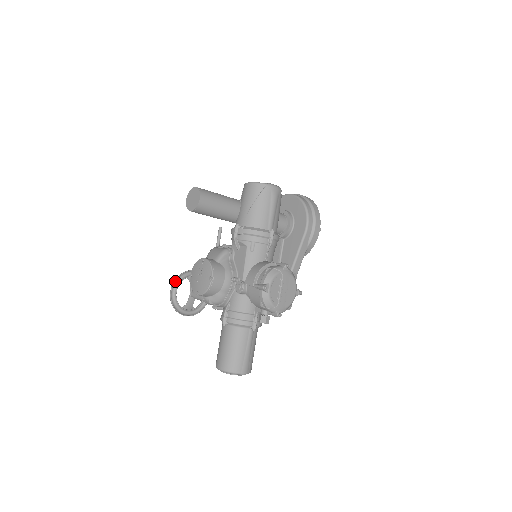
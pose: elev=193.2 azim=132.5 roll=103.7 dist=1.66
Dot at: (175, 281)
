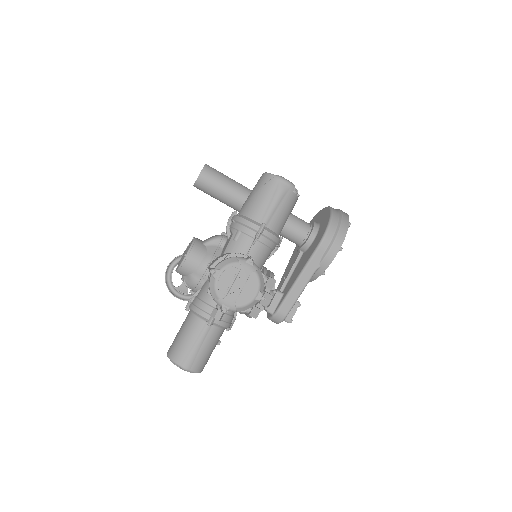
Dot at: (177, 259)
